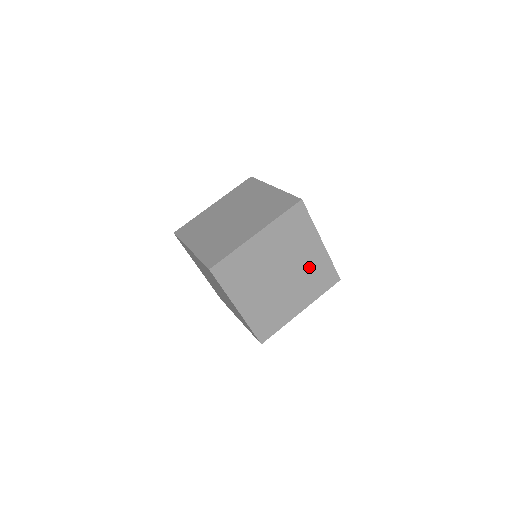
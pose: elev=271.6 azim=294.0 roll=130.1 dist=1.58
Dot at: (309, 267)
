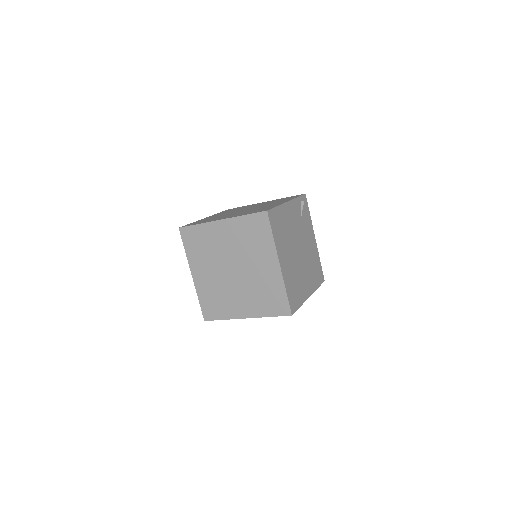
Dot at: (261, 280)
